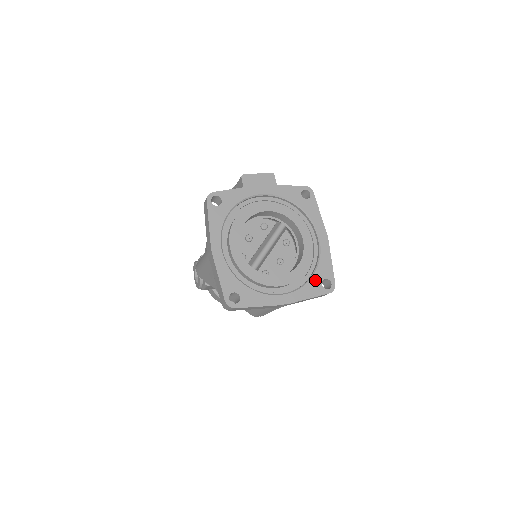
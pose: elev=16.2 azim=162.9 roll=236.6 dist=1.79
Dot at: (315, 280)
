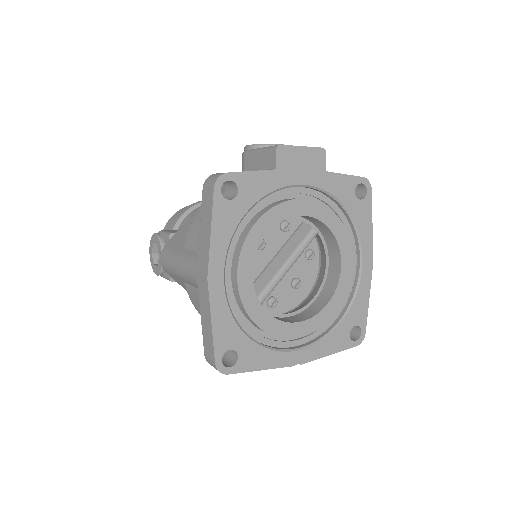
Dot at: (343, 328)
